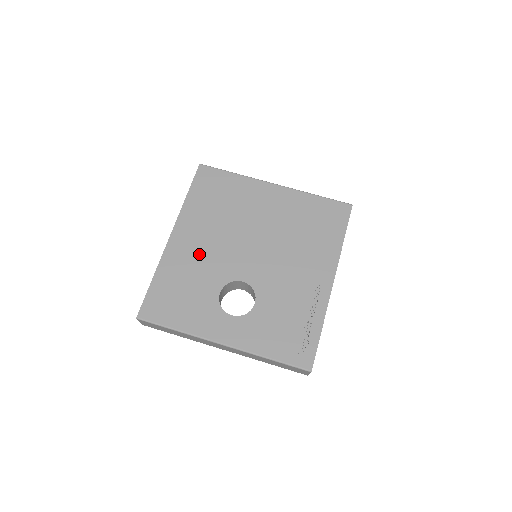
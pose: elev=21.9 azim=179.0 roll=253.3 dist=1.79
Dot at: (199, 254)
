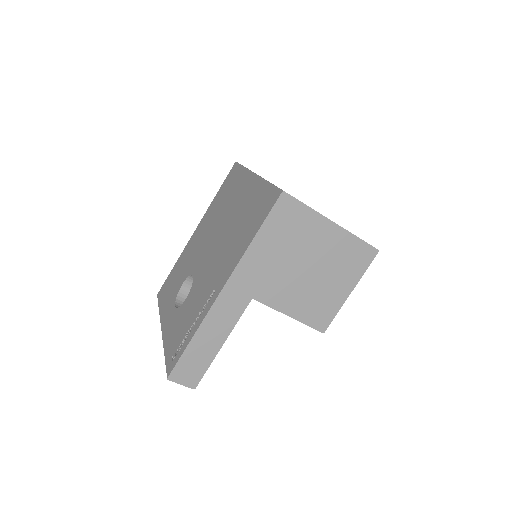
Dot at: (194, 248)
